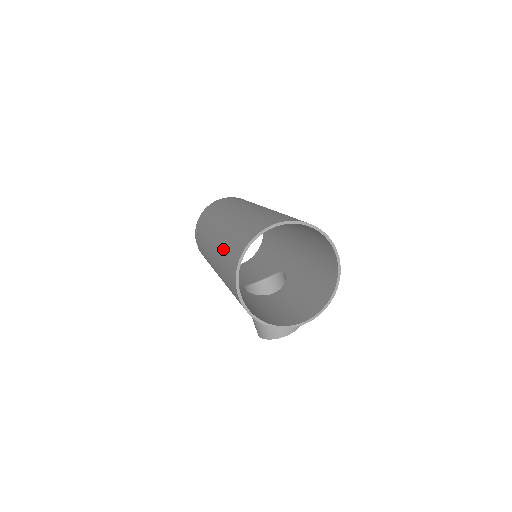
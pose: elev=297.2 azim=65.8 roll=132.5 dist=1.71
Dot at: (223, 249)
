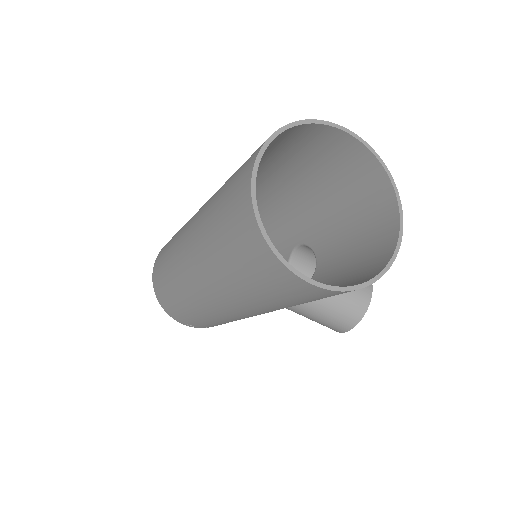
Dot at: (223, 268)
